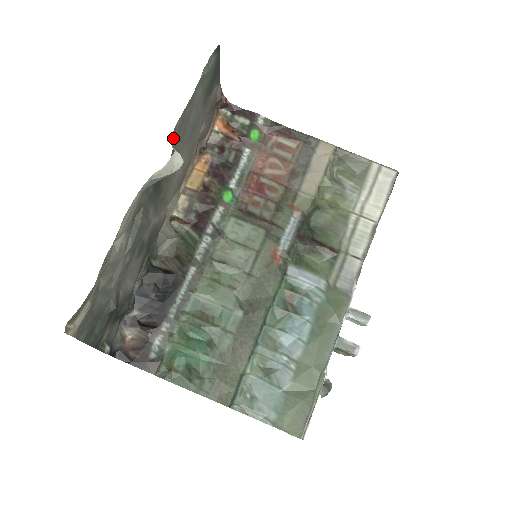
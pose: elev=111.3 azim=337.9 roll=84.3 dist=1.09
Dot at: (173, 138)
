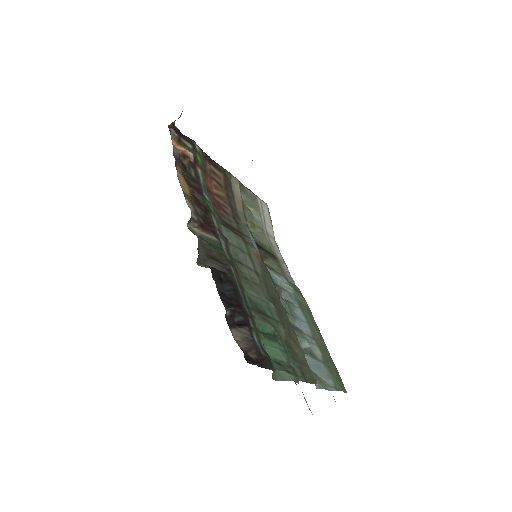
Dot at: occluded
